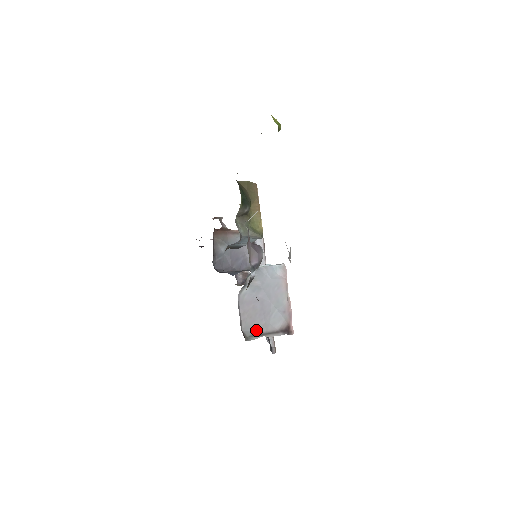
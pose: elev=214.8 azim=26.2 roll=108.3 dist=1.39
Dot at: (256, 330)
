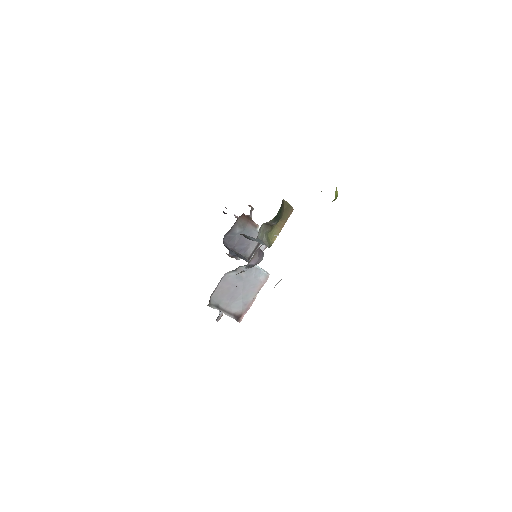
Dot at: (219, 303)
